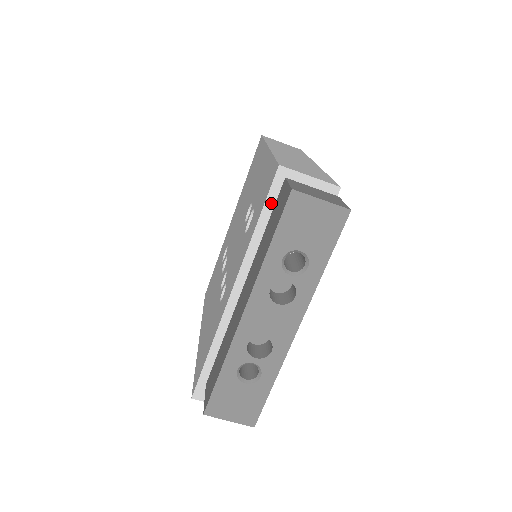
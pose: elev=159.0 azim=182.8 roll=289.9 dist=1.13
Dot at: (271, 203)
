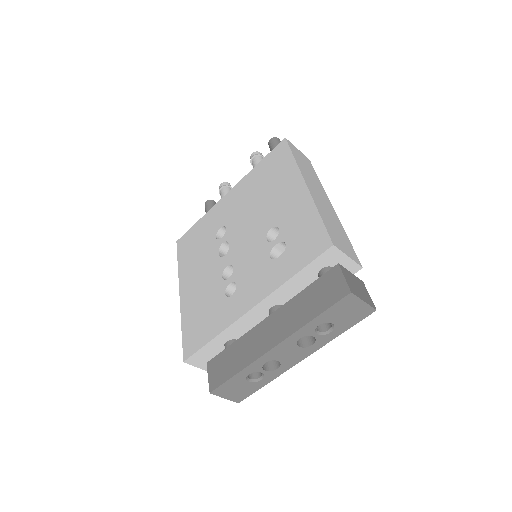
Dot at: (313, 265)
